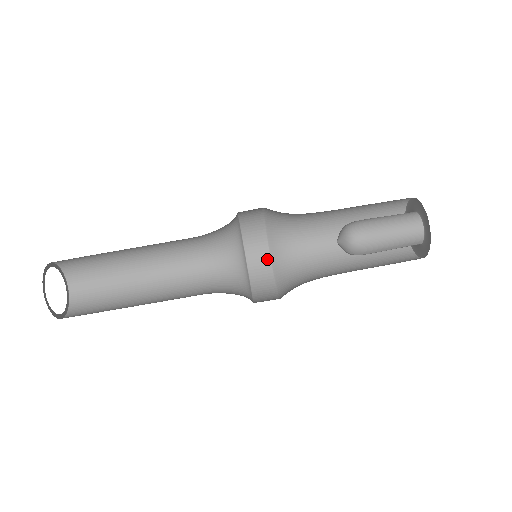
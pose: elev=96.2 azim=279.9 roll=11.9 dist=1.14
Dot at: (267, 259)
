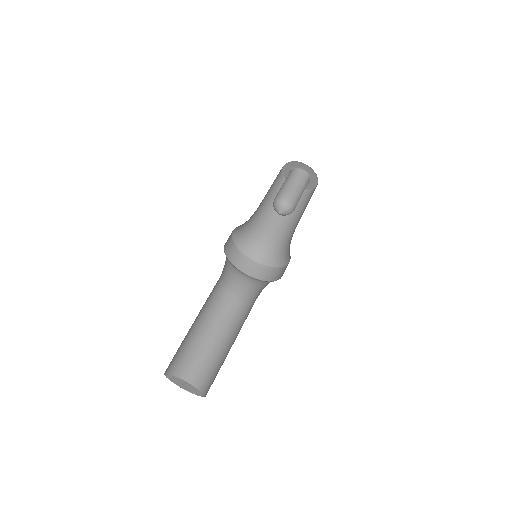
Dot at: (269, 269)
